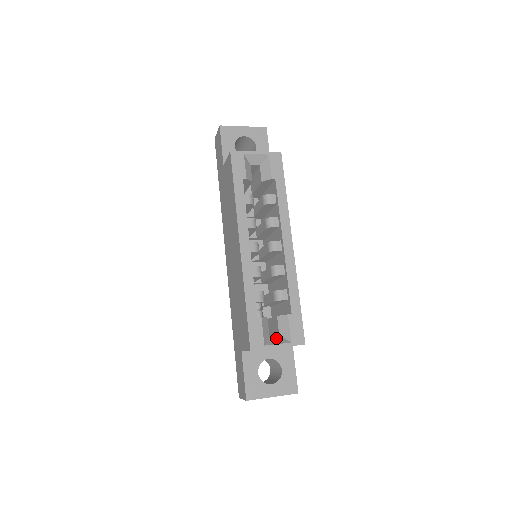
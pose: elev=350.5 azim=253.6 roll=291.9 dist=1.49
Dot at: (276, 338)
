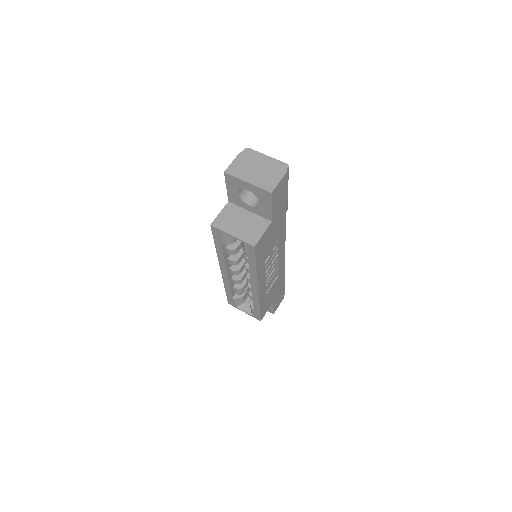
Dot at: (246, 307)
